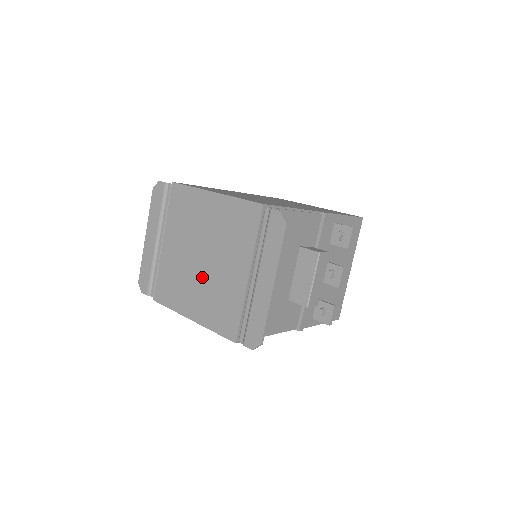
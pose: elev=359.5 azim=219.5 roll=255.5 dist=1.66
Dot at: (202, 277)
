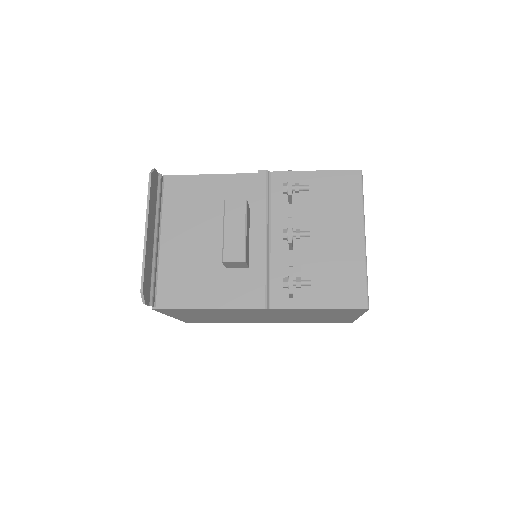
Dot at: occluded
